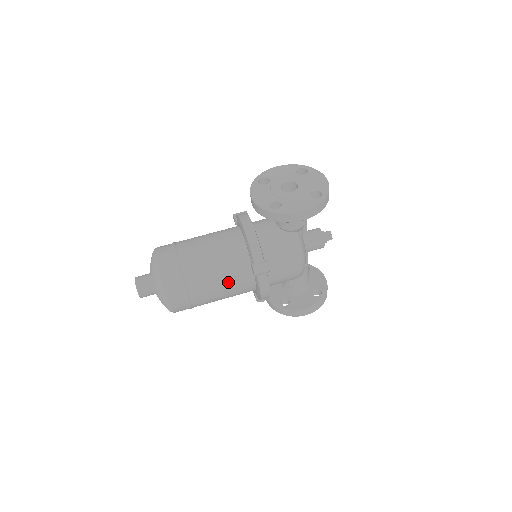
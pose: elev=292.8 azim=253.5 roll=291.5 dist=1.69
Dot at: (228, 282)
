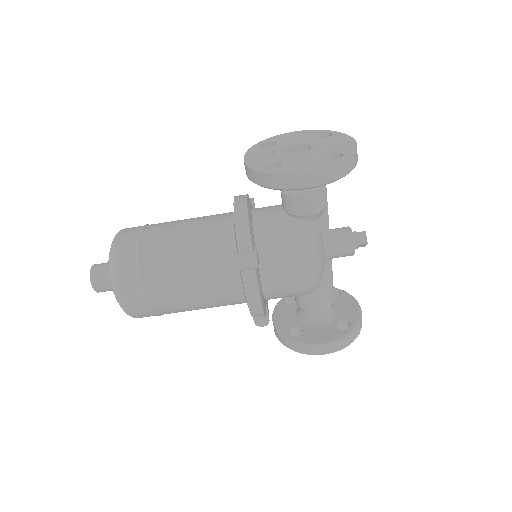
Dot at: (203, 279)
